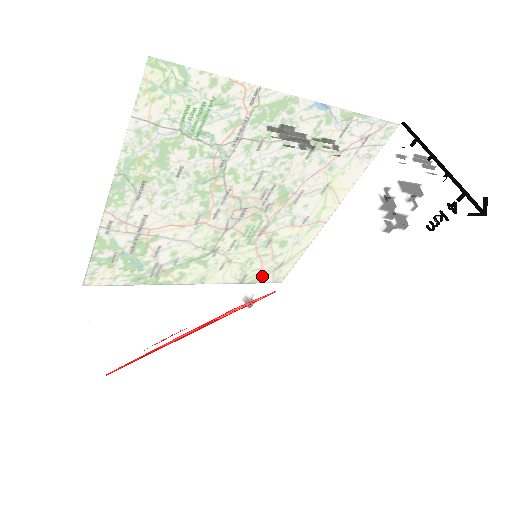
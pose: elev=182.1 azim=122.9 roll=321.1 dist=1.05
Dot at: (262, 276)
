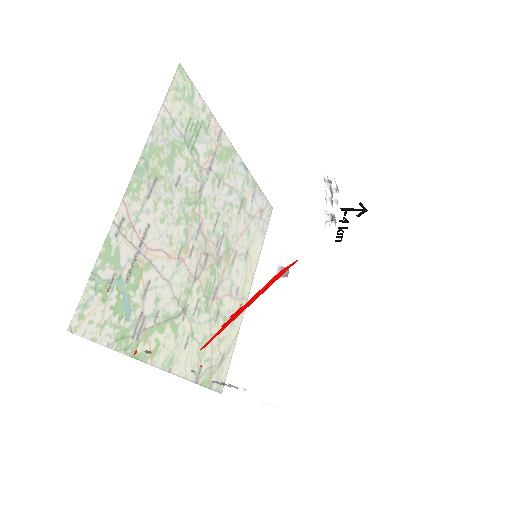
Dot at: (286, 241)
